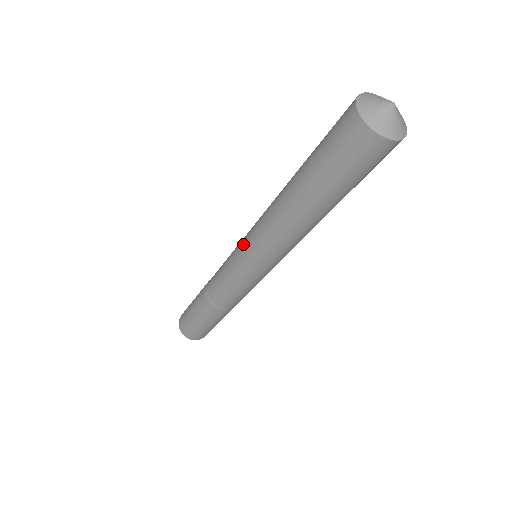
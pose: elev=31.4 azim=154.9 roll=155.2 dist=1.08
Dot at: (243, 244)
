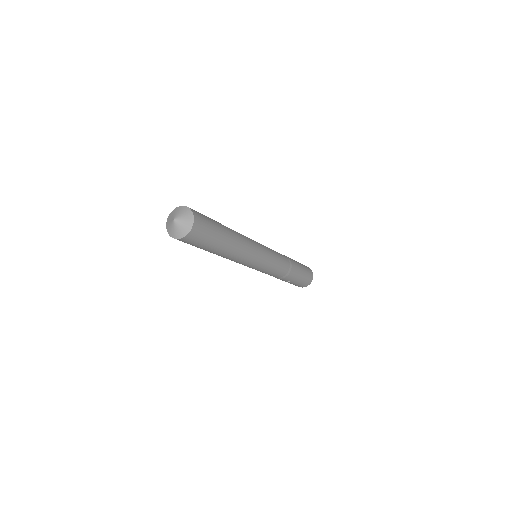
Dot at: occluded
